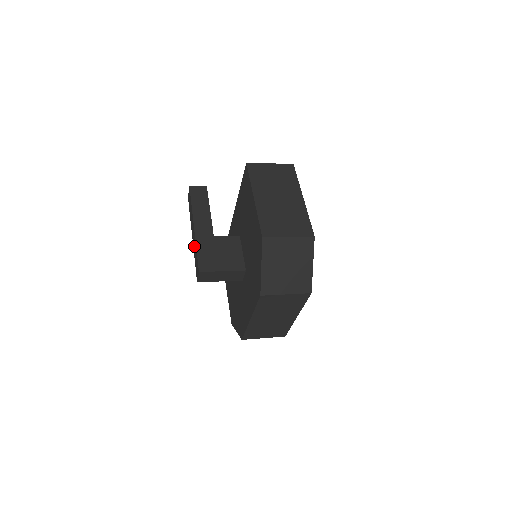
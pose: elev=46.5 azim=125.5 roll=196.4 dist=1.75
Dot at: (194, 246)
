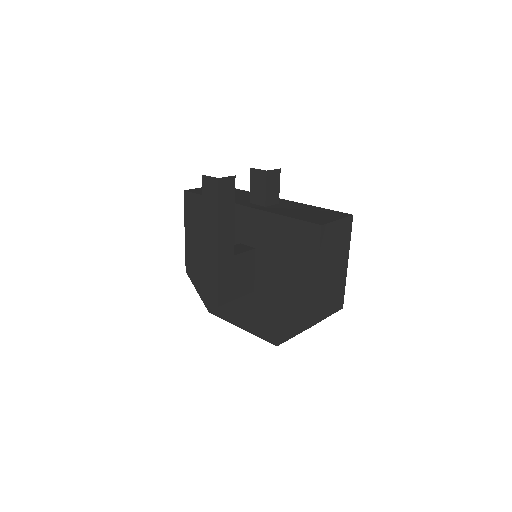
Dot at: (209, 263)
